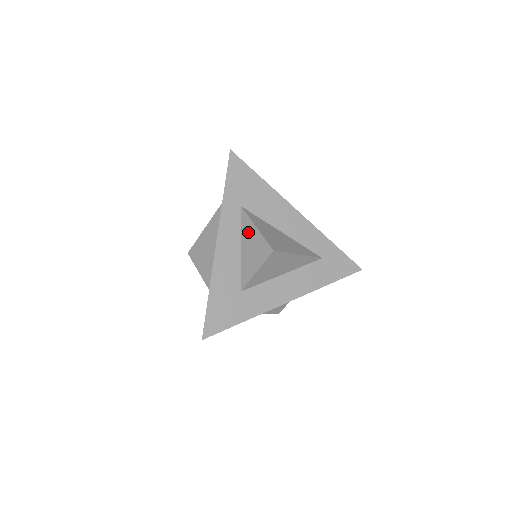
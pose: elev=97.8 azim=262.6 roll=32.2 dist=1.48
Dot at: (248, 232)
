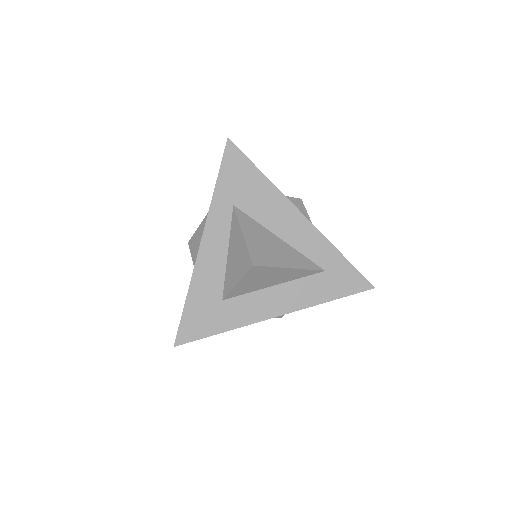
Dot at: (235, 237)
